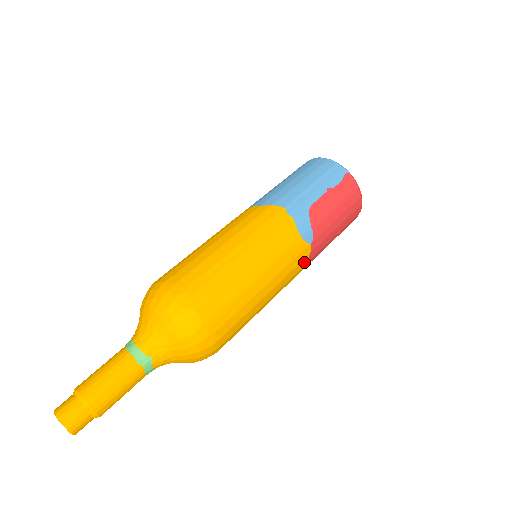
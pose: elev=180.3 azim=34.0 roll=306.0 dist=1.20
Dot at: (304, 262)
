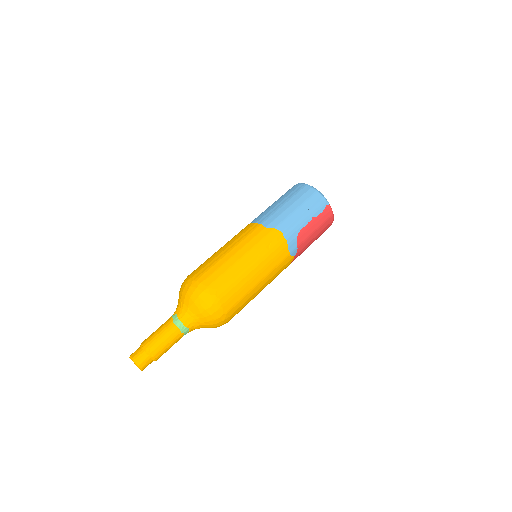
Dot at: occluded
